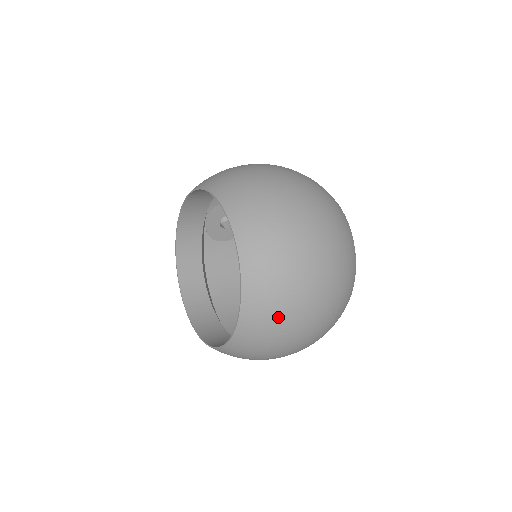
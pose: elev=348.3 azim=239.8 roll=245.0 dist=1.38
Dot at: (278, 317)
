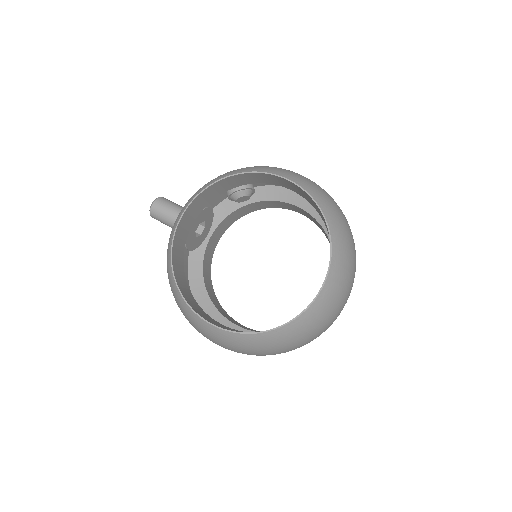
Dot at: (345, 286)
